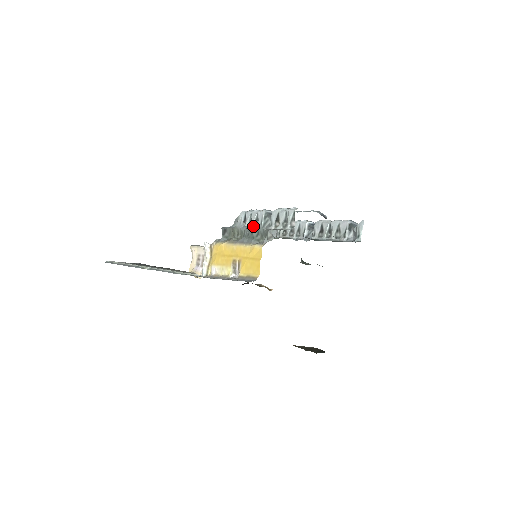
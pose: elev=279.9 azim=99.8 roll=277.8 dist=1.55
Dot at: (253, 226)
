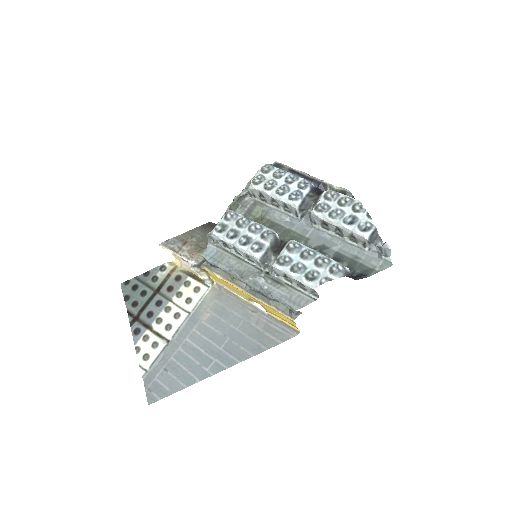
Dot at: (258, 283)
